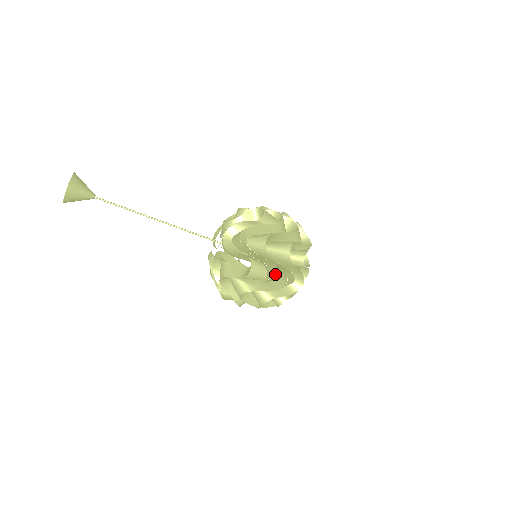
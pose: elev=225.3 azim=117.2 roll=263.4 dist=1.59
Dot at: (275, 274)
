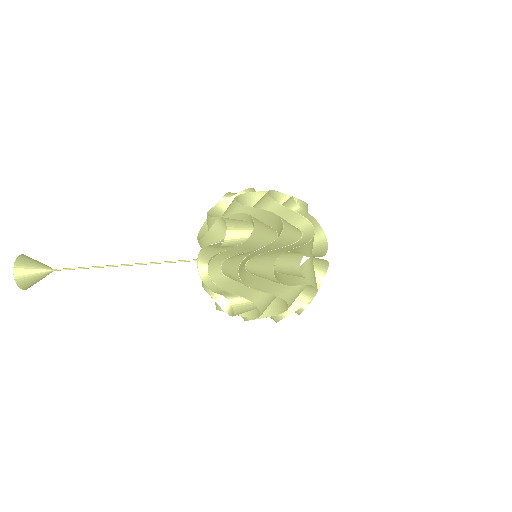
Dot at: (271, 296)
